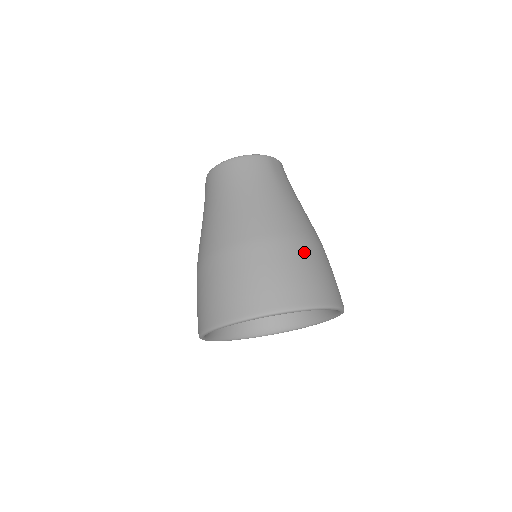
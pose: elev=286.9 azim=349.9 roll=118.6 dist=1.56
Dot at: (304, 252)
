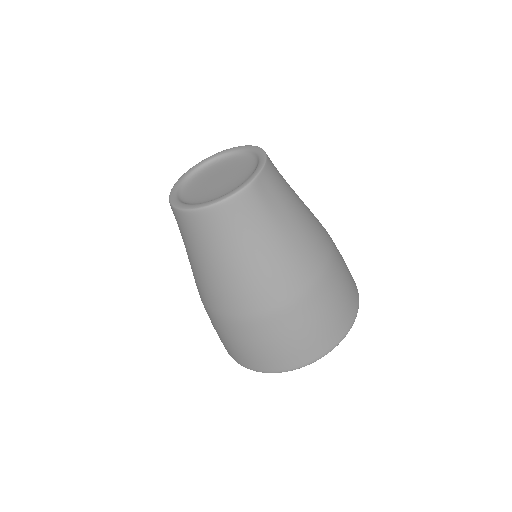
Dot at: (321, 300)
